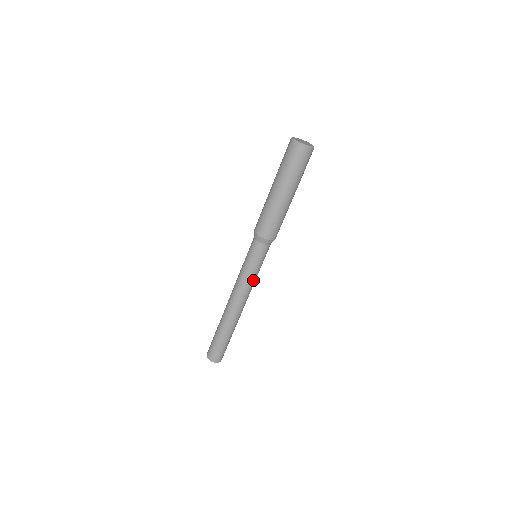
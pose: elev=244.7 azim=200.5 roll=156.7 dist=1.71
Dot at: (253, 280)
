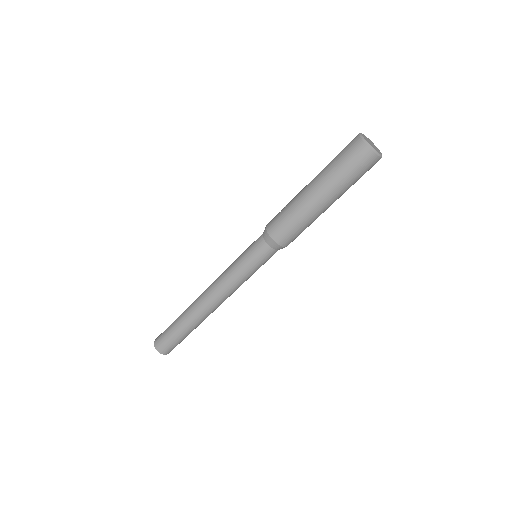
Dot at: occluded
